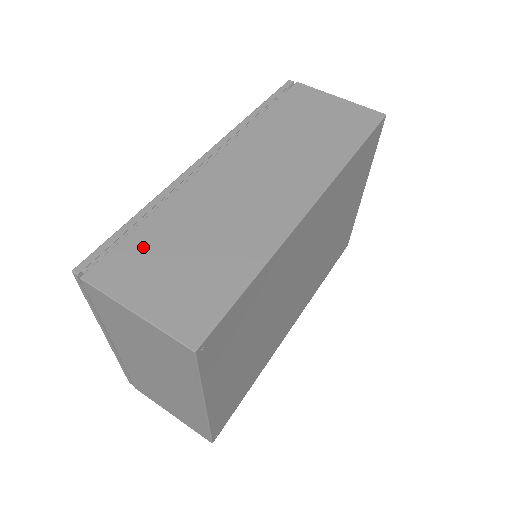
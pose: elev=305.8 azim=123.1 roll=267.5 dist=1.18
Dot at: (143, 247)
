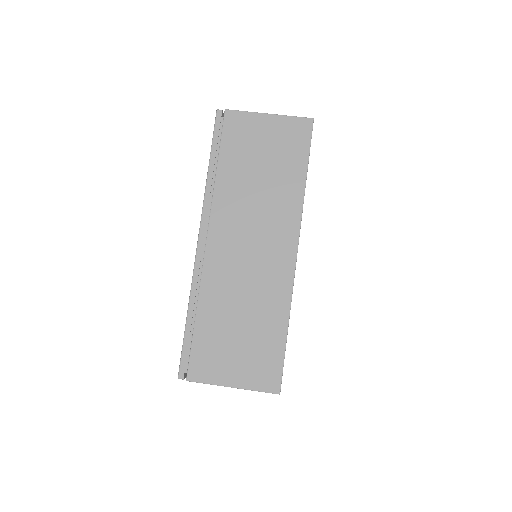
Dot at: (208, 341)
